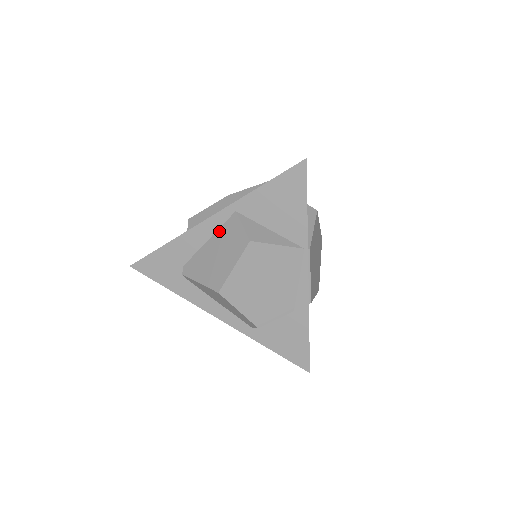
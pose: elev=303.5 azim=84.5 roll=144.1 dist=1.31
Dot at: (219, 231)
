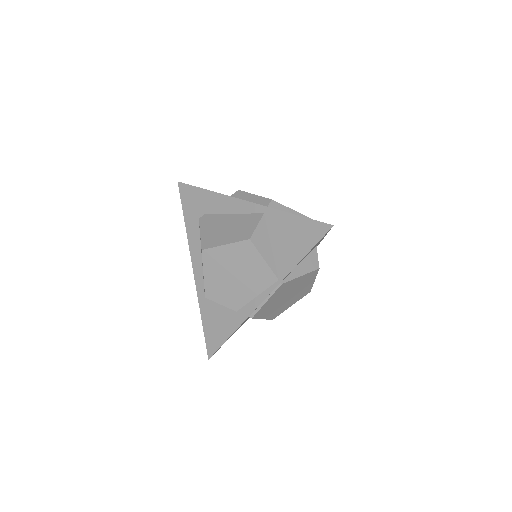
Dot at: (243, 215)
